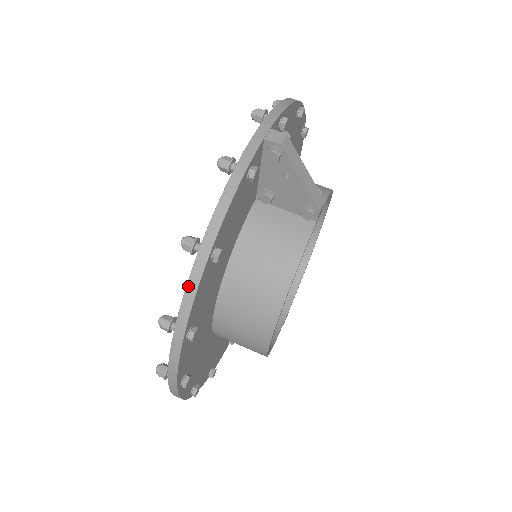
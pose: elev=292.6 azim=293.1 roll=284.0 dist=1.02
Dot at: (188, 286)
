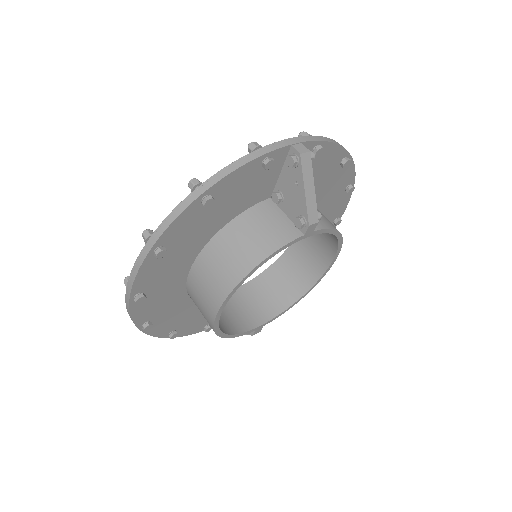
Dot at: (175, 210)
